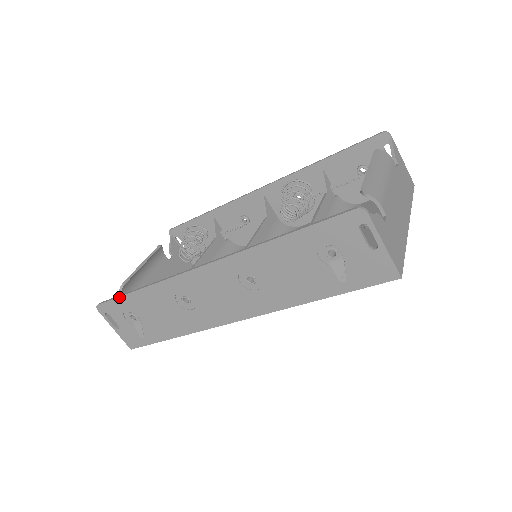
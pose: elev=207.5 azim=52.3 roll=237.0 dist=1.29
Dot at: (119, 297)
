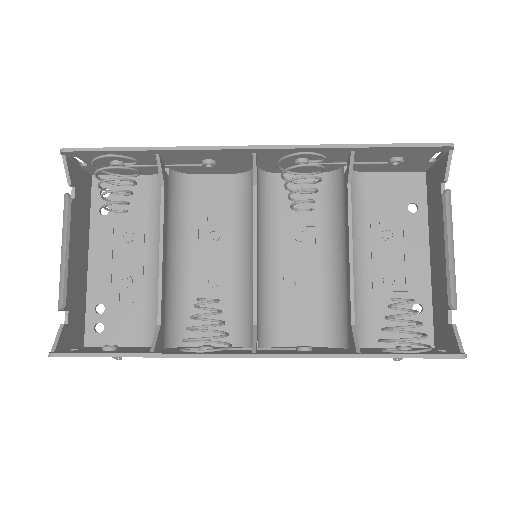
Dot at: occluded
